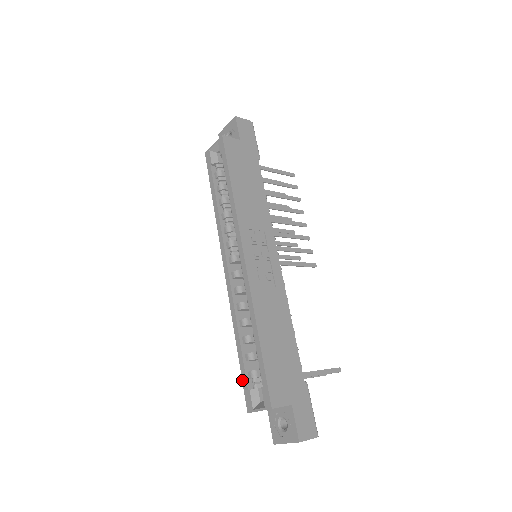
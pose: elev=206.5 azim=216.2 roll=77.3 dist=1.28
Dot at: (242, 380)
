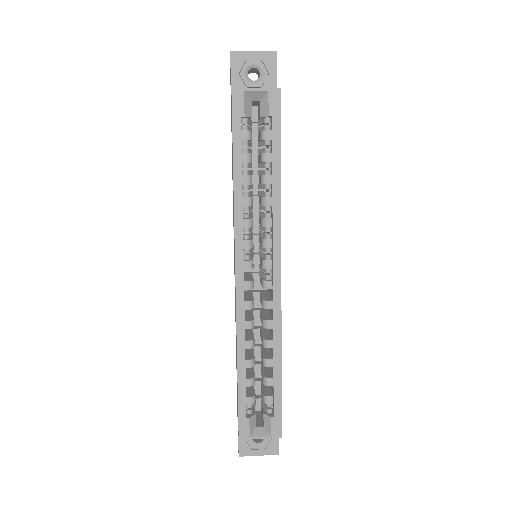
Dot at: (239, 407)
